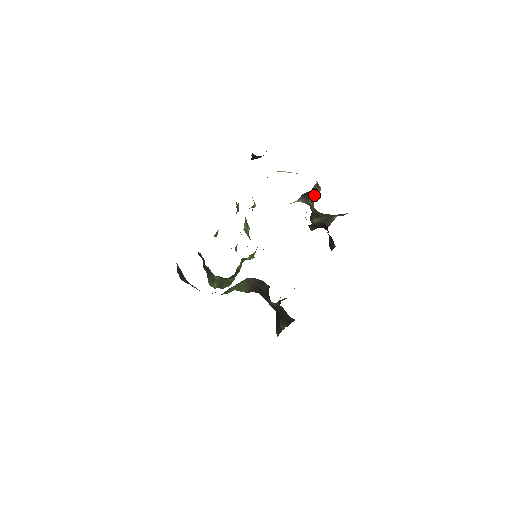
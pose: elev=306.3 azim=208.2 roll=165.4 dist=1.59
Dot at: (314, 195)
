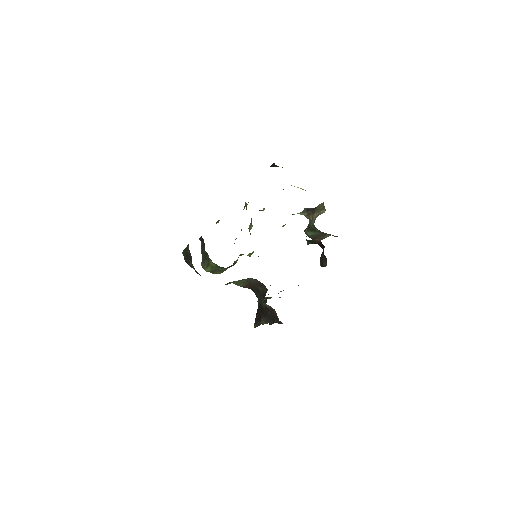
Dot at: (317, 213)
